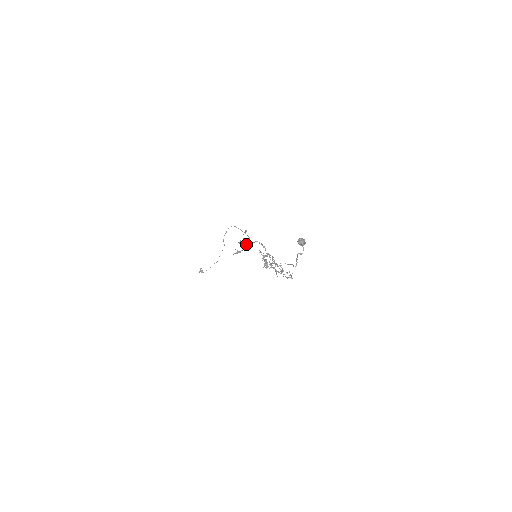
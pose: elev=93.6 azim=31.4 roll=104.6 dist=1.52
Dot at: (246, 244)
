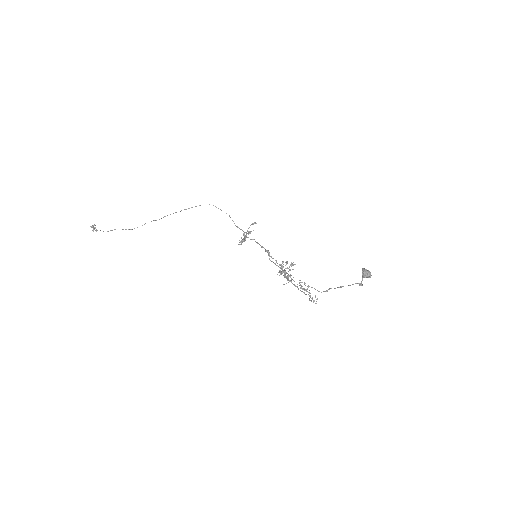
Dot at: (245, 236)
